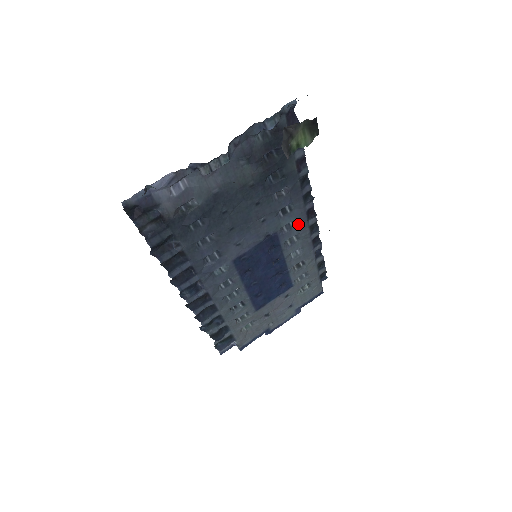
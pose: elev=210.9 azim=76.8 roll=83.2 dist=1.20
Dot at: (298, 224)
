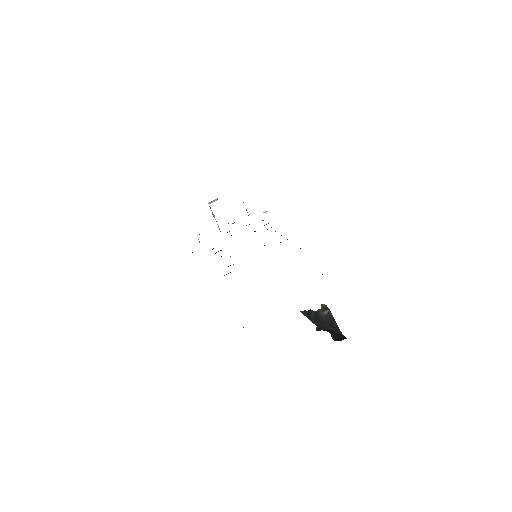
Dot at: occluded
